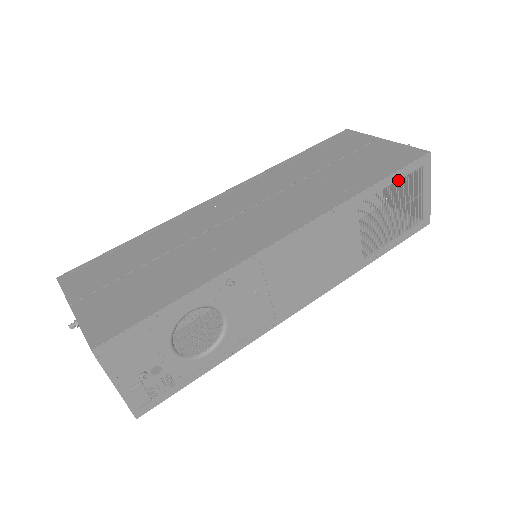
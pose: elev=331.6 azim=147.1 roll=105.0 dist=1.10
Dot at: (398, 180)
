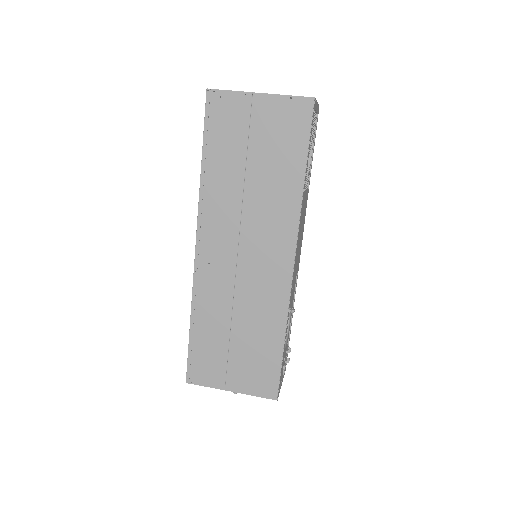
Dot at: occluded
